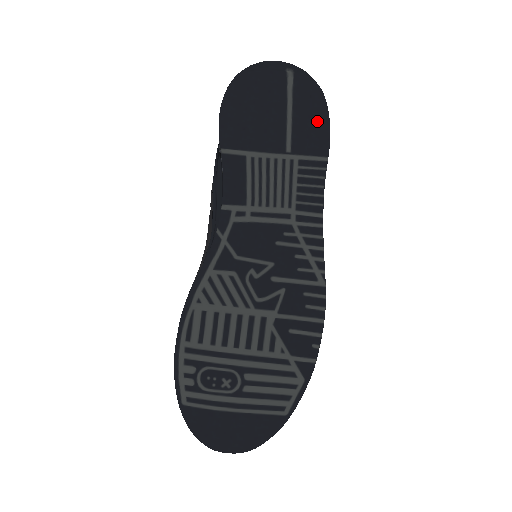
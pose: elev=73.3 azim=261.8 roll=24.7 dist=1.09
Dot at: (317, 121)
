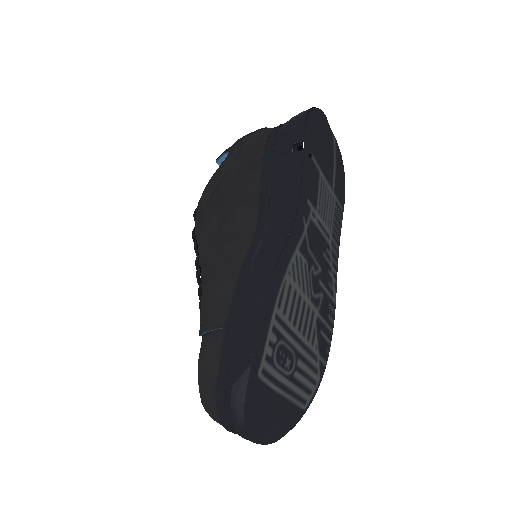
Dot at: (342, 181)
